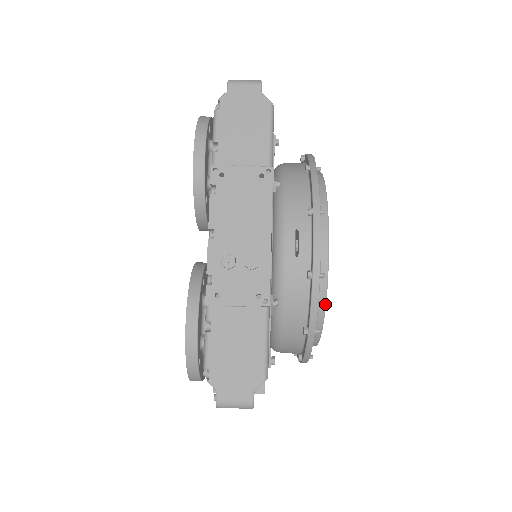
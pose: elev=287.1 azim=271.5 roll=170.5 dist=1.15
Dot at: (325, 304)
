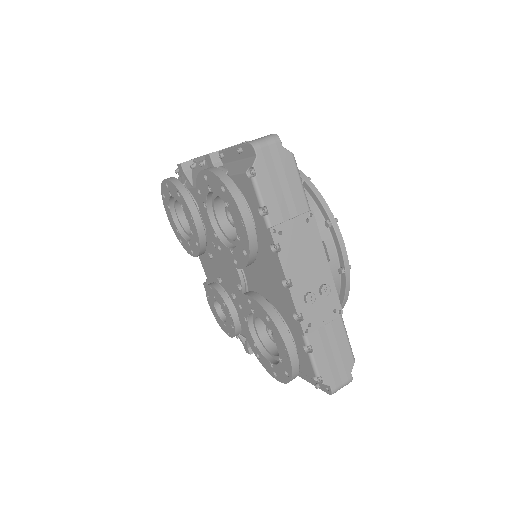
Dot at: occluded
